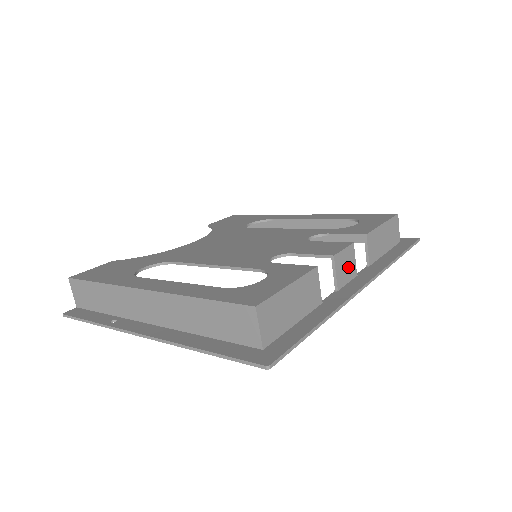
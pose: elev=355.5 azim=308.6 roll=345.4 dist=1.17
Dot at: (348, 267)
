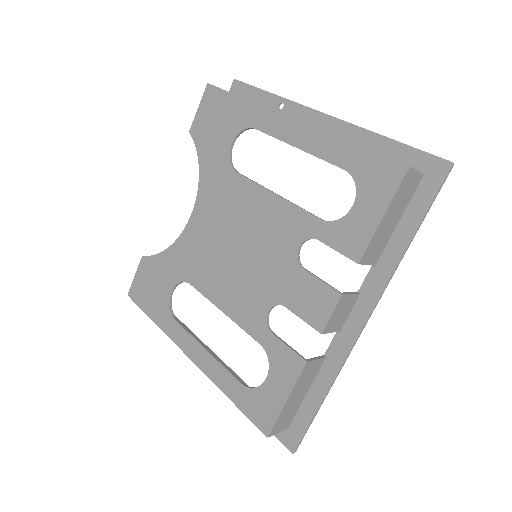
Dot at: (344, 309)
